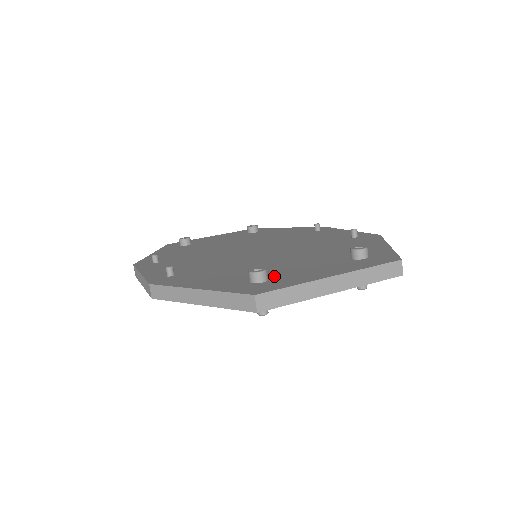
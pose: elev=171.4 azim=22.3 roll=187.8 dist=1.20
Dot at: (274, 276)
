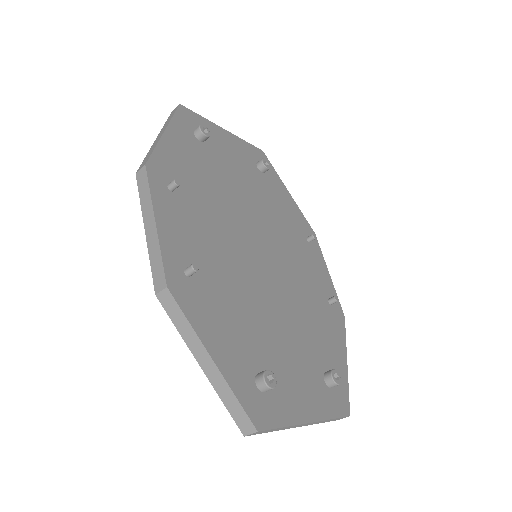
Dot at: occluded
